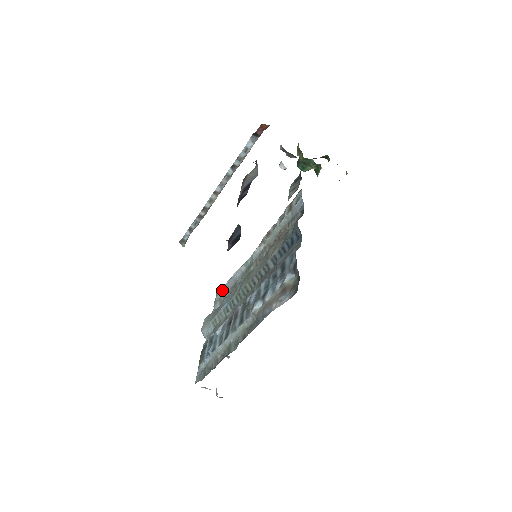
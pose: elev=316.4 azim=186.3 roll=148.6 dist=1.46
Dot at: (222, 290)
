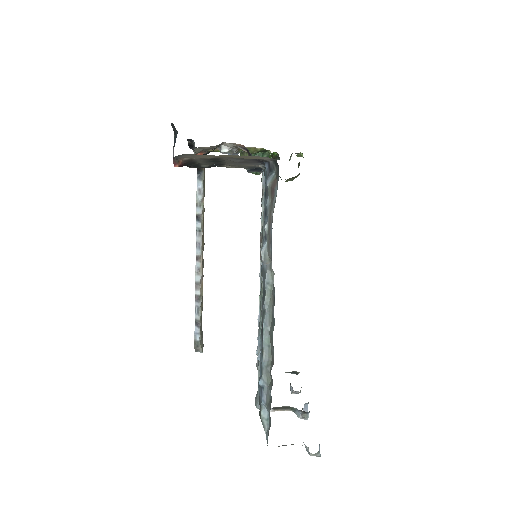
Dot at: occluded
